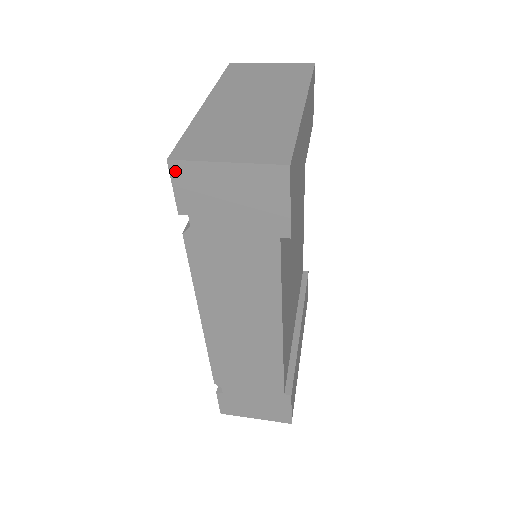
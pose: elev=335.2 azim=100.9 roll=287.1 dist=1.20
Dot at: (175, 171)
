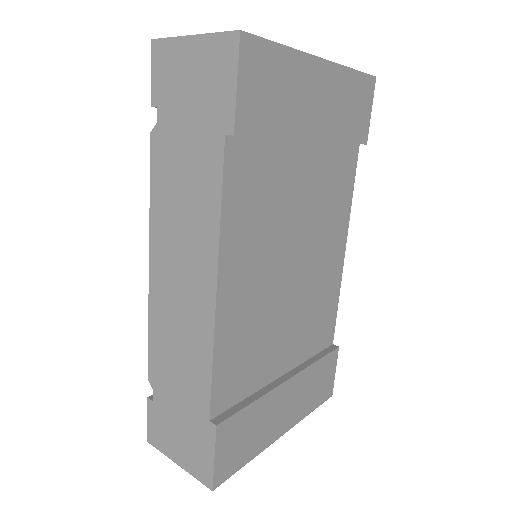
Dot at: (155, 52)
